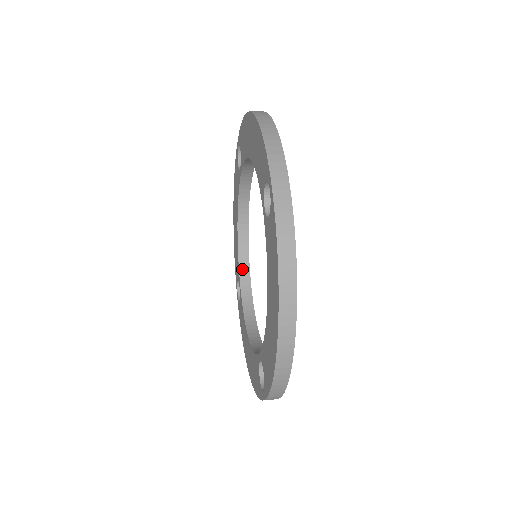
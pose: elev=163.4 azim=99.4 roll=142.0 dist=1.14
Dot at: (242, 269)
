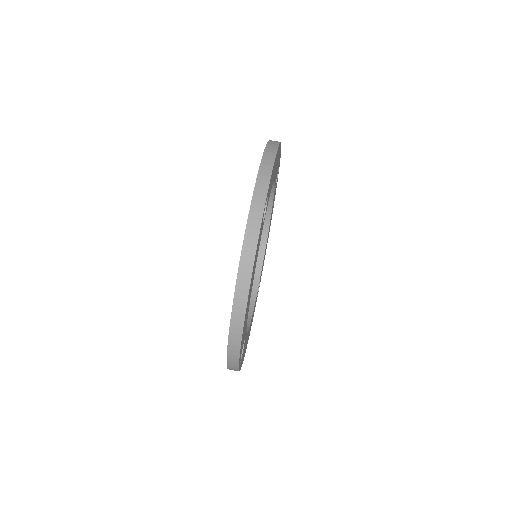
Dot at: occluded
